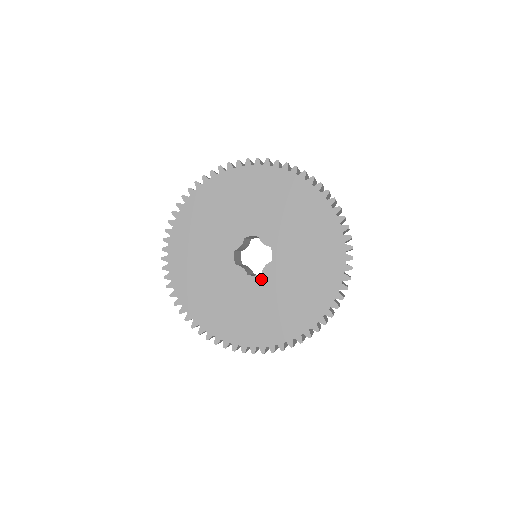
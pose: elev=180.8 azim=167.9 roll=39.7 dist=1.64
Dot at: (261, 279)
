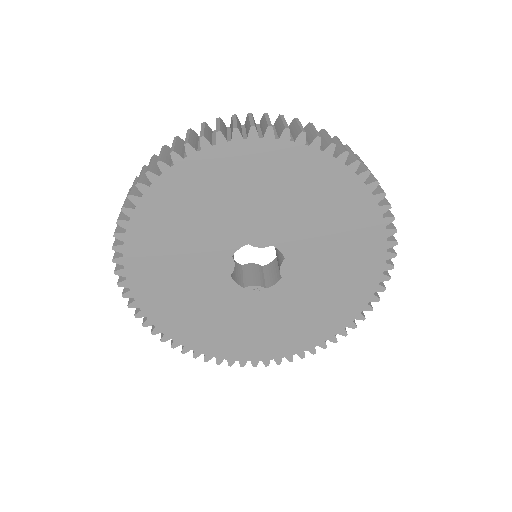
Dot at: (285, 283)
